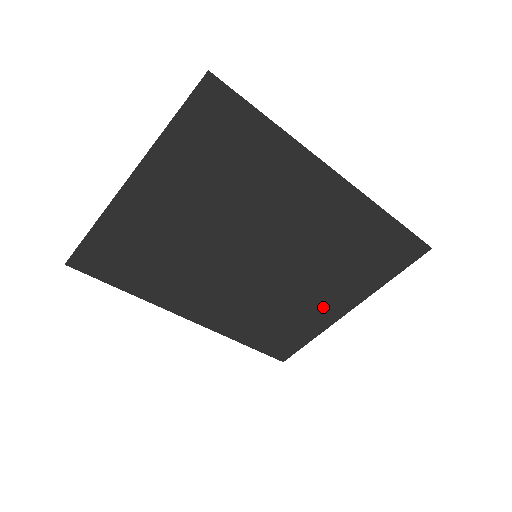
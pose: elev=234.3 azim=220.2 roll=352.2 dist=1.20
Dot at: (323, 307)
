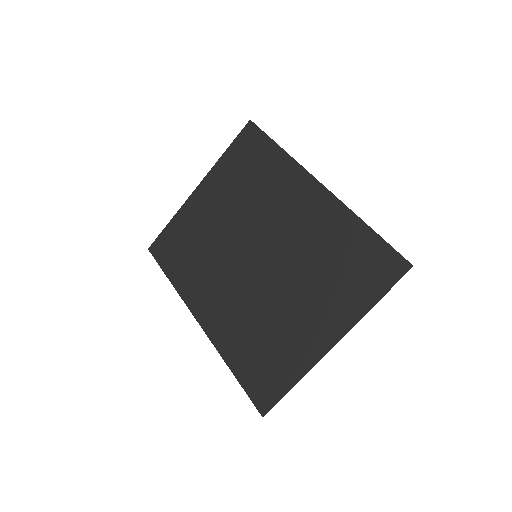
Dot at: (306, 333)
